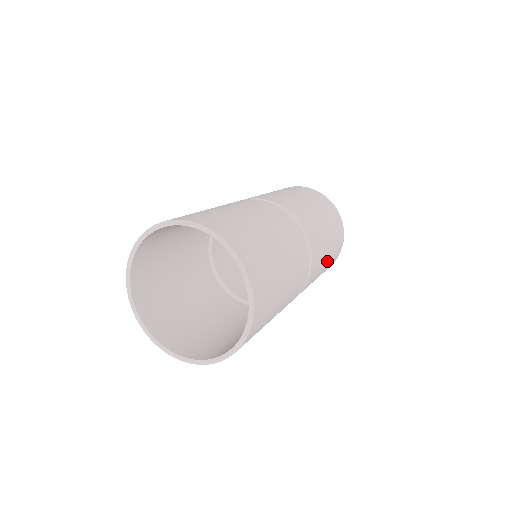
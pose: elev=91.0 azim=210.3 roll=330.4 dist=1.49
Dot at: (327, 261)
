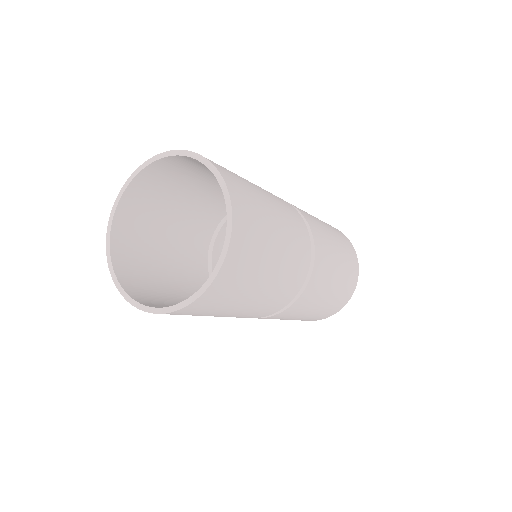
Dot at: (308, 315)
